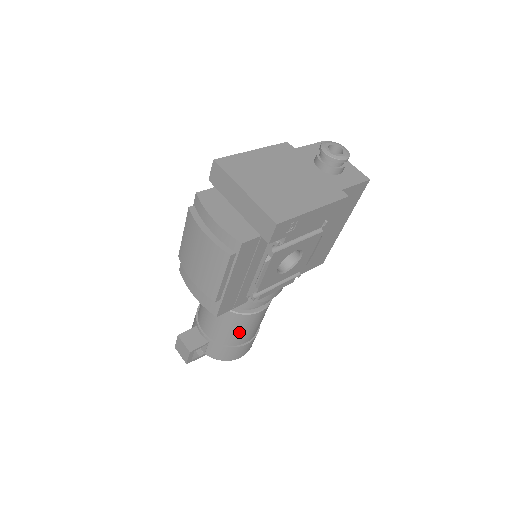
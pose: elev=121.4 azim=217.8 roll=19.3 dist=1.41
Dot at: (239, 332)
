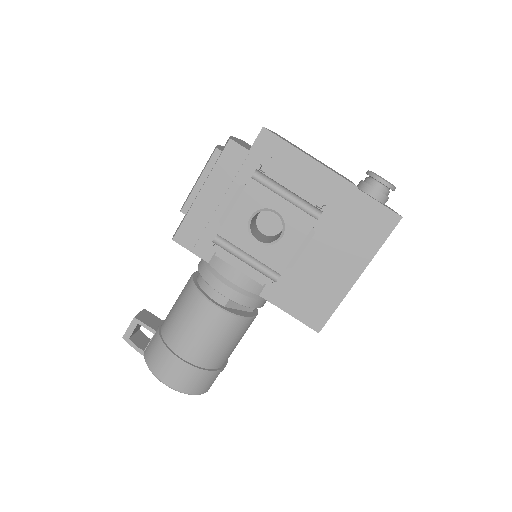
Dot at: (183, 324)
